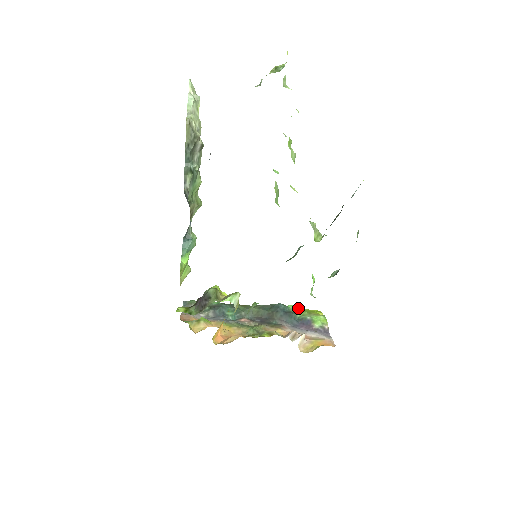
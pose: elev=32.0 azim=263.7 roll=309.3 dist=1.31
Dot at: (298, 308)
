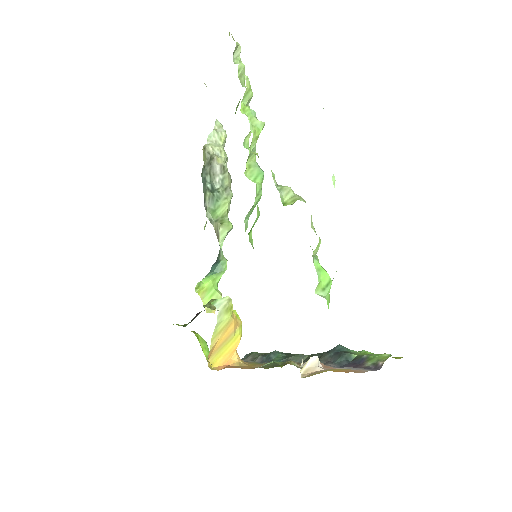
Dot at: (369, 353)
